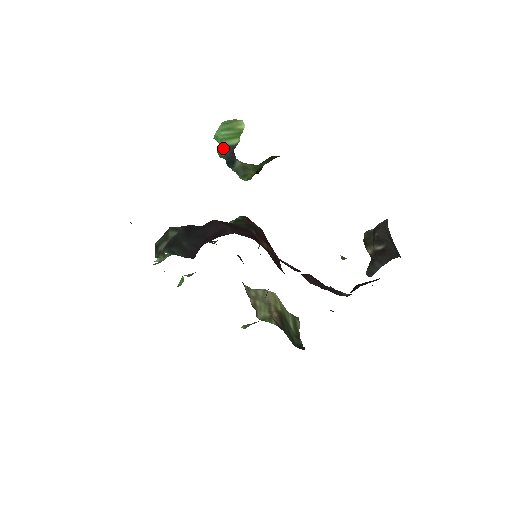
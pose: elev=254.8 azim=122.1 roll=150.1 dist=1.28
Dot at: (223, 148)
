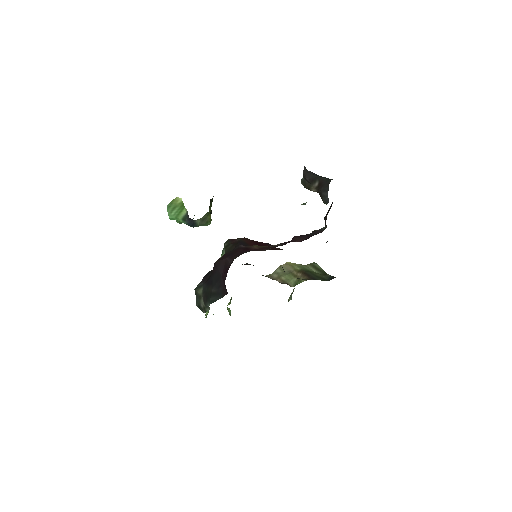
Dot at: (181, 221)
